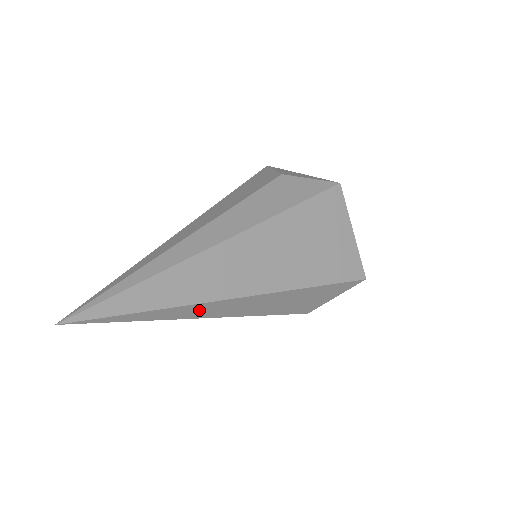
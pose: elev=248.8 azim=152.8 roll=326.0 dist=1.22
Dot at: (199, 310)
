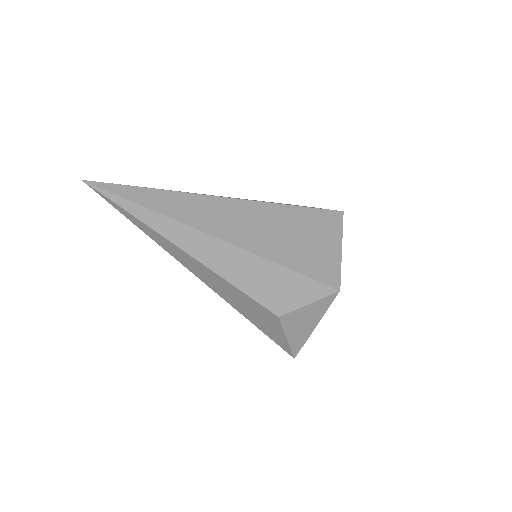
Dot at: (171, 229)
